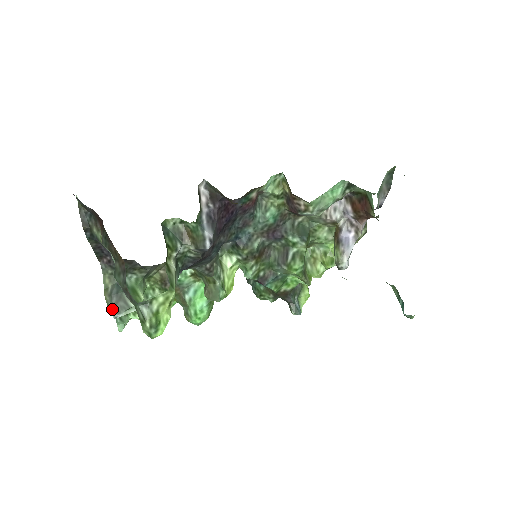
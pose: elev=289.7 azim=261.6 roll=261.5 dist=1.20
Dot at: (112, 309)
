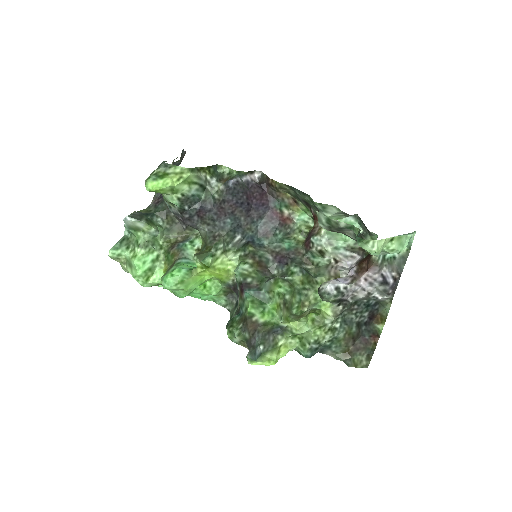
Dot at: (129, 215)
